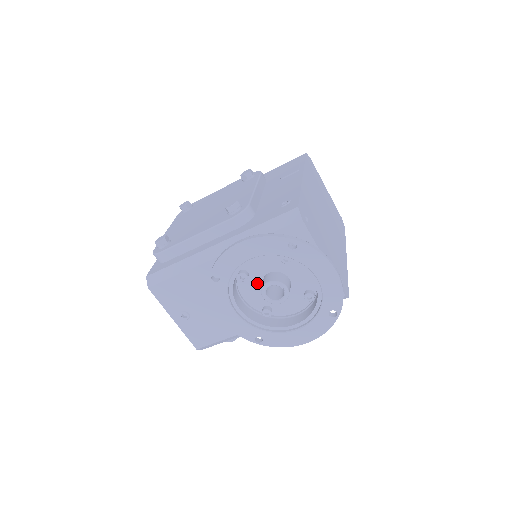
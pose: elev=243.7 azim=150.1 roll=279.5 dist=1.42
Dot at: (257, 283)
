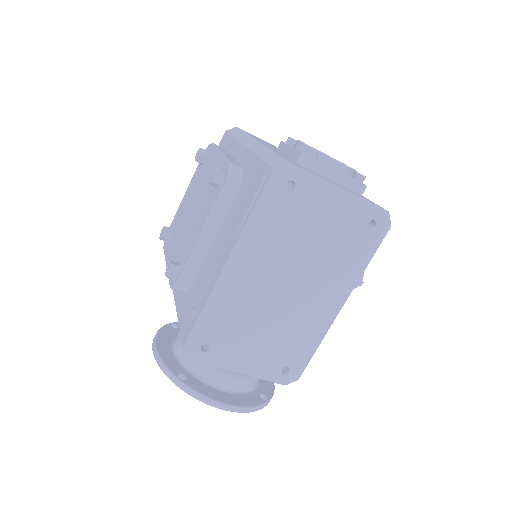
Dot at: occluded
